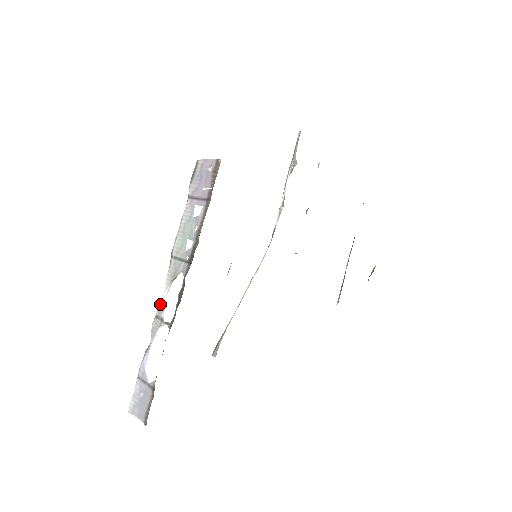
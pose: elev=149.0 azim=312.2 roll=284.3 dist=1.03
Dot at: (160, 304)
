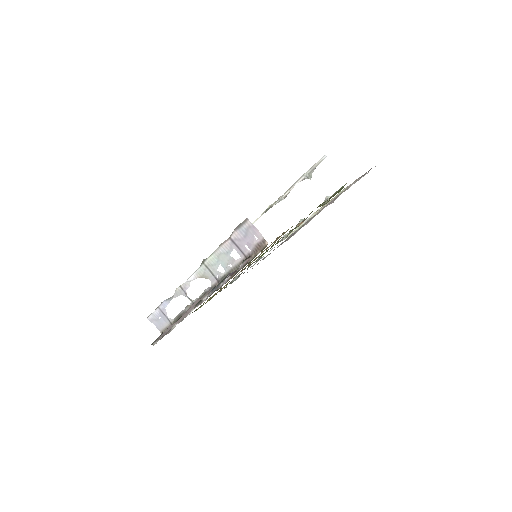
Dot at: (186, 283)
